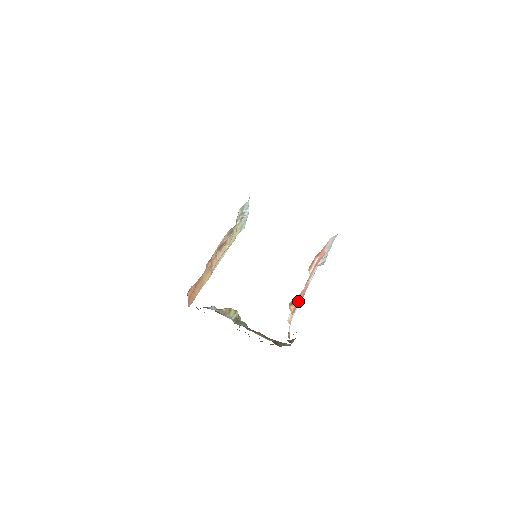
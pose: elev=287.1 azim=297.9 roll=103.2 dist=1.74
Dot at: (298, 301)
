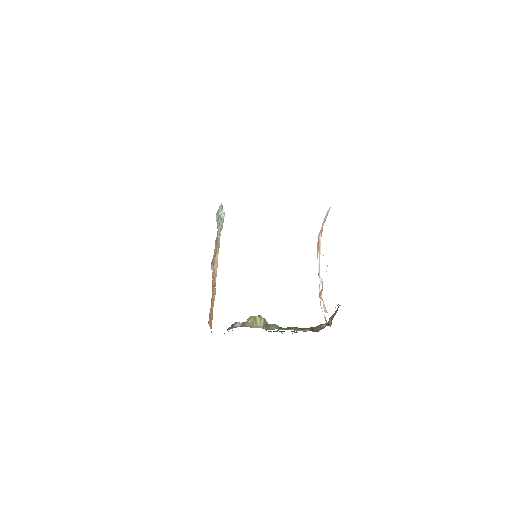
Dot at: occluded
